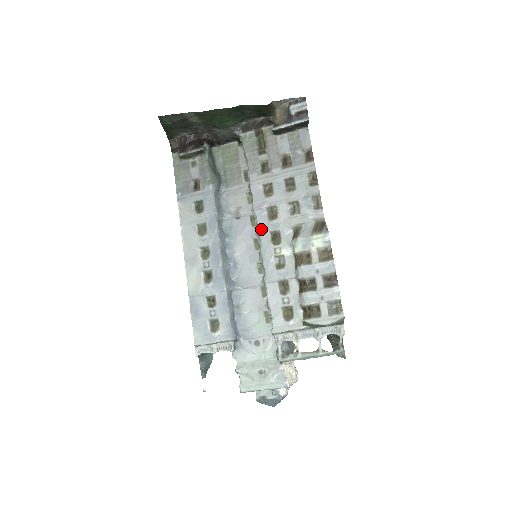
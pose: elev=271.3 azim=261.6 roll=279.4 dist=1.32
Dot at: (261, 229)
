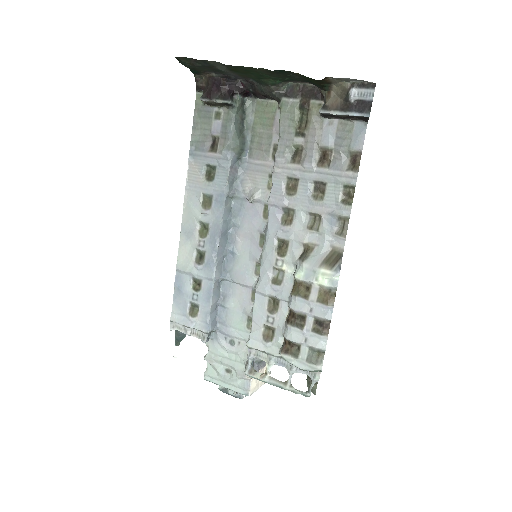
Dot at: (269, 230)
